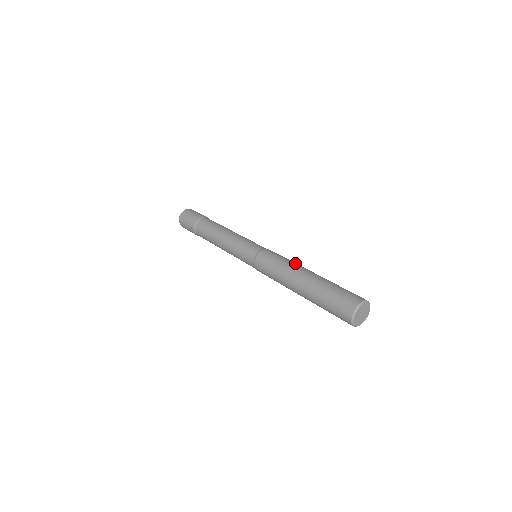
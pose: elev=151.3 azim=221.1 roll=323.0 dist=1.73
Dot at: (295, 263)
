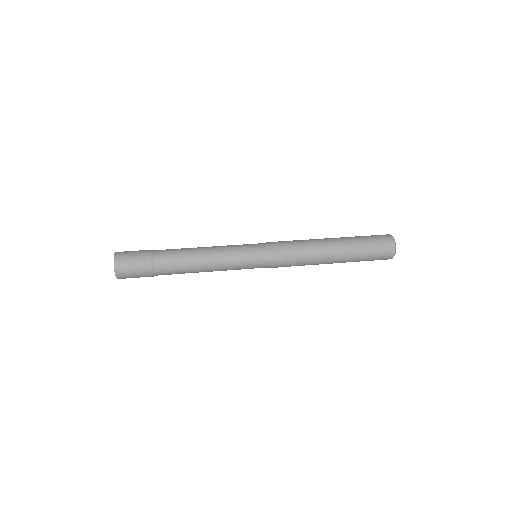
Dot at: (311, 245)
